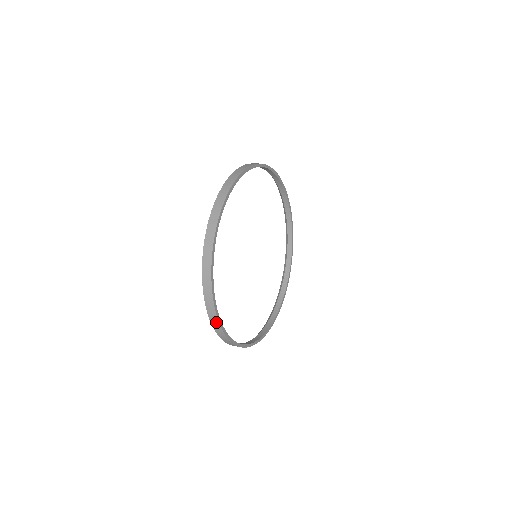
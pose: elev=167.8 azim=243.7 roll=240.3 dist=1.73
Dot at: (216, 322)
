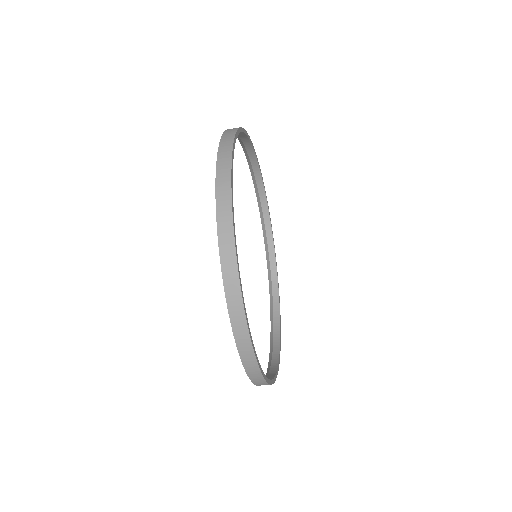
Dot at: (249, 354)
